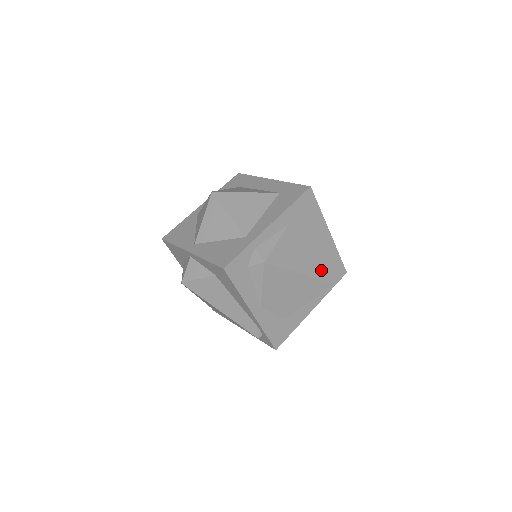
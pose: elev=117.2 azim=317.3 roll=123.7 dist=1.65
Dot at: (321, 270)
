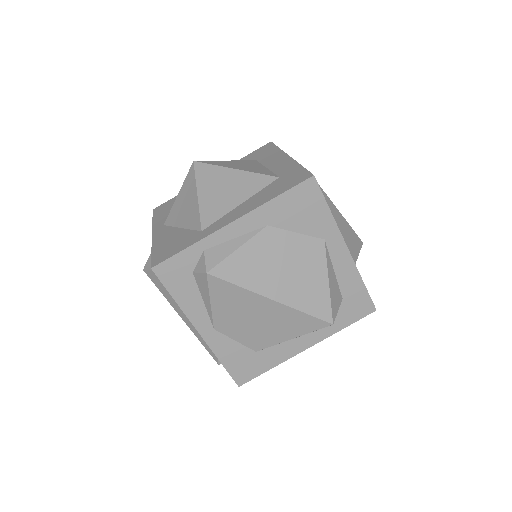
Dot at: (313, 300)
